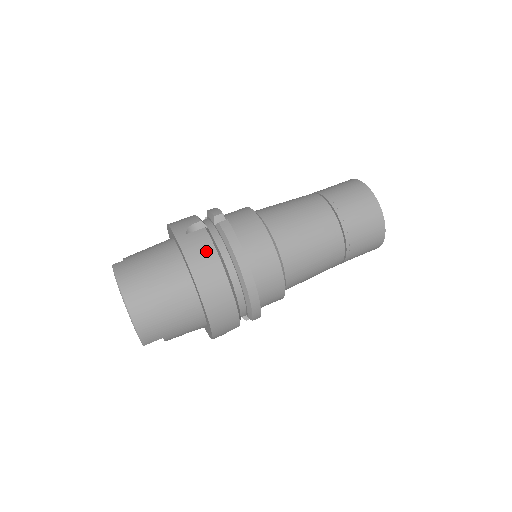
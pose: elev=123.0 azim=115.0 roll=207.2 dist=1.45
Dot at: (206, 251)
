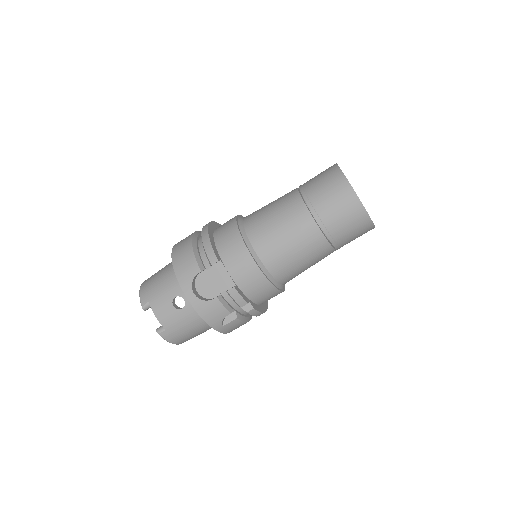
Dot at: occluded
